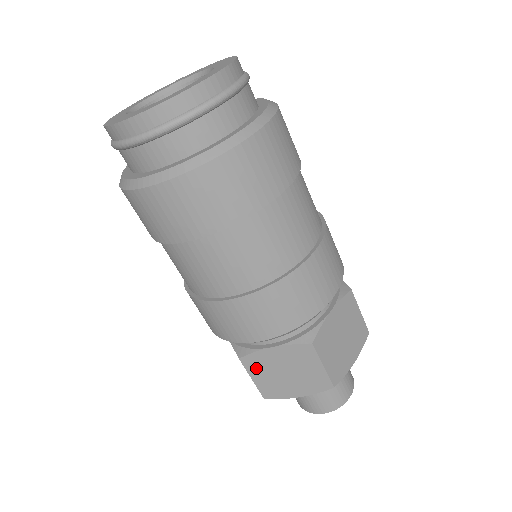
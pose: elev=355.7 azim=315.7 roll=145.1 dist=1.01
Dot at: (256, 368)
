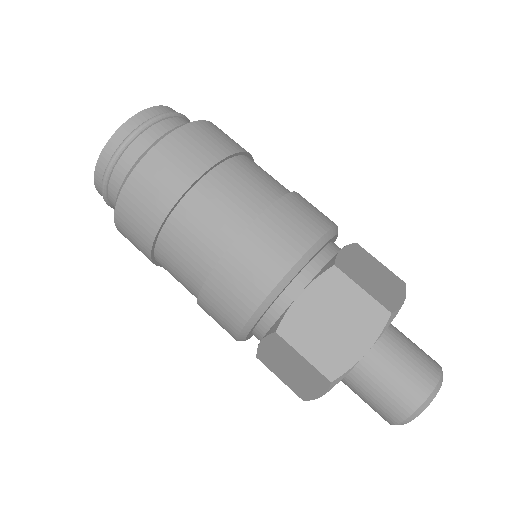
Dot at: (272, 366)
